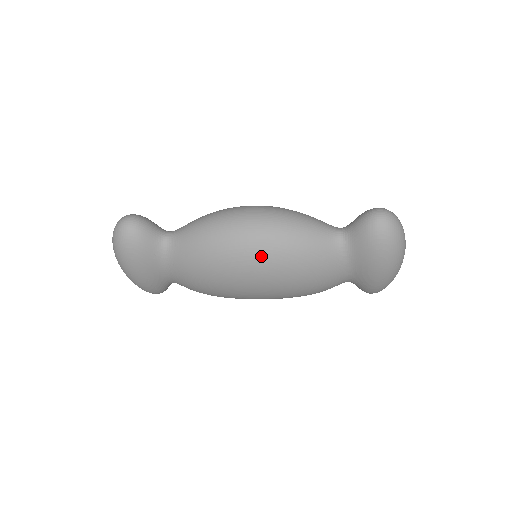
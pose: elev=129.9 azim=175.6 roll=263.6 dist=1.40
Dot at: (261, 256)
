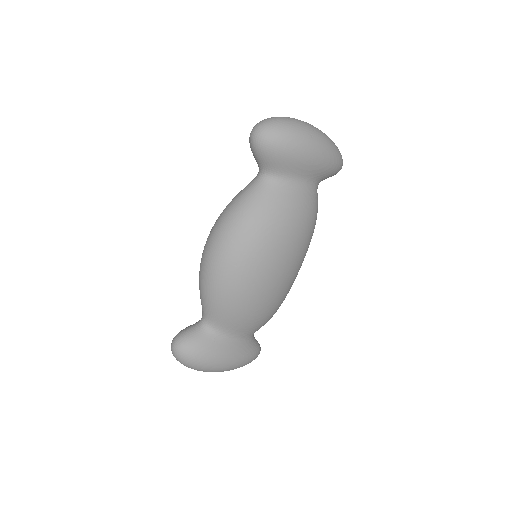
Dot at: (245, 254)
